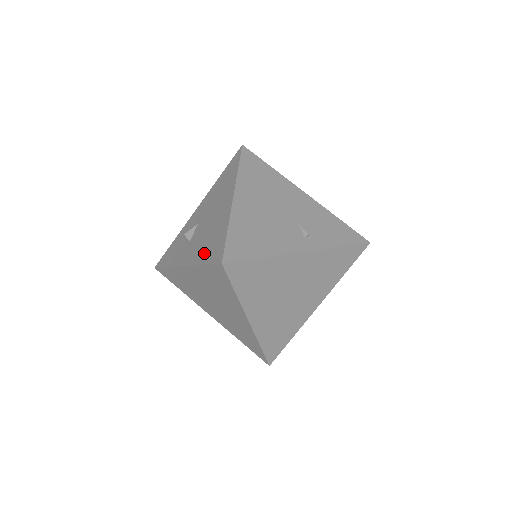
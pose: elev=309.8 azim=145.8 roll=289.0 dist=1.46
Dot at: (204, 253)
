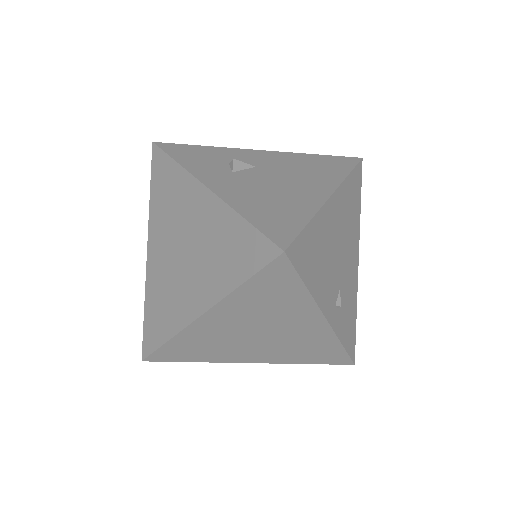
Dot at: (255, 208)
